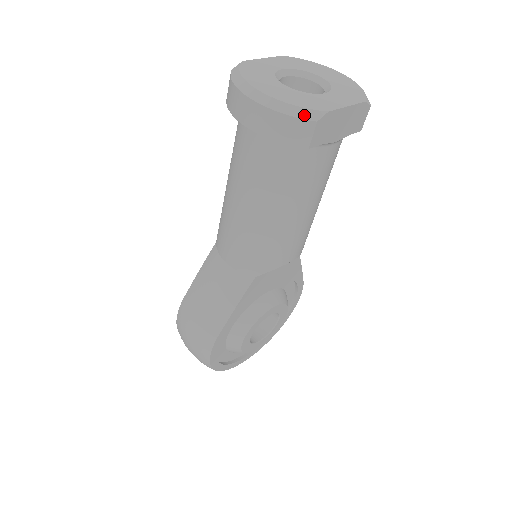
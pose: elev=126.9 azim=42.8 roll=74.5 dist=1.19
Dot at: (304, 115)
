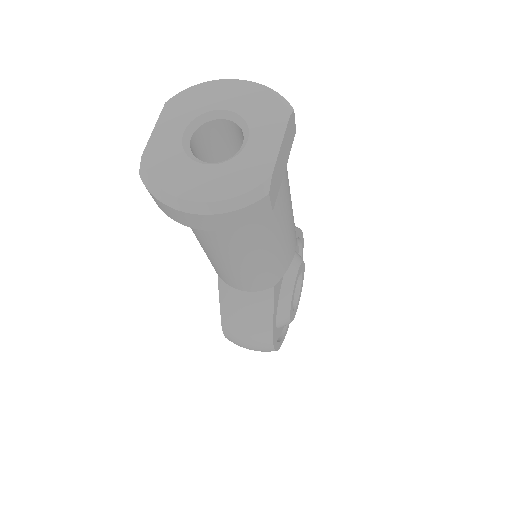
Dot at: (253, 198)
